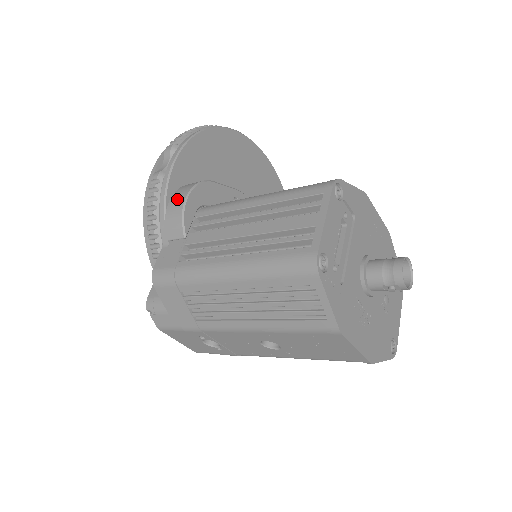
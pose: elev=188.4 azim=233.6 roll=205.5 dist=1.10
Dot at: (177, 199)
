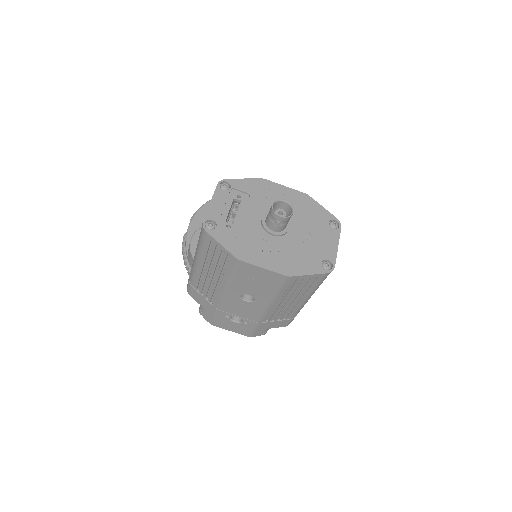
Dot at: occluded
